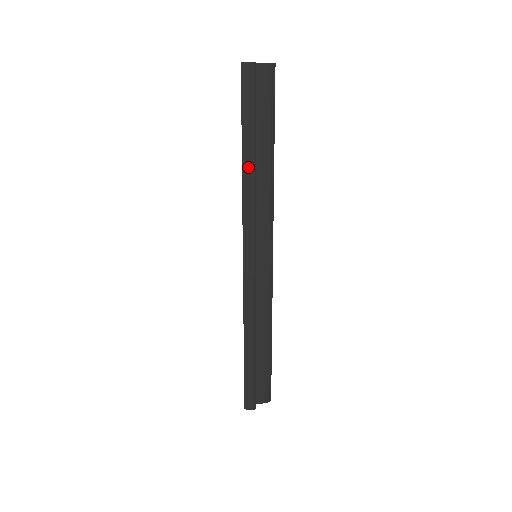
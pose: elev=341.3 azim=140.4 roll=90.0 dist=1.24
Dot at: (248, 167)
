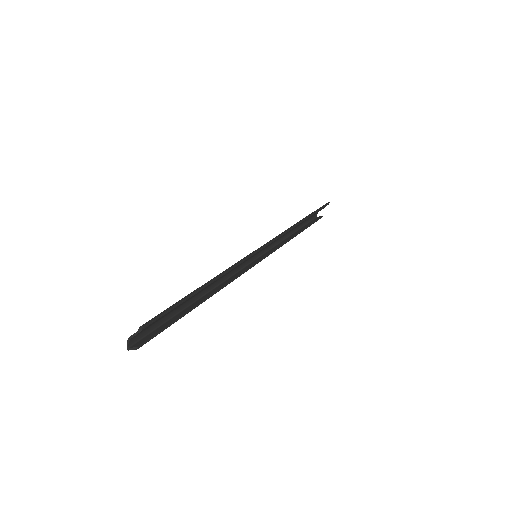
Dot at: occluded
